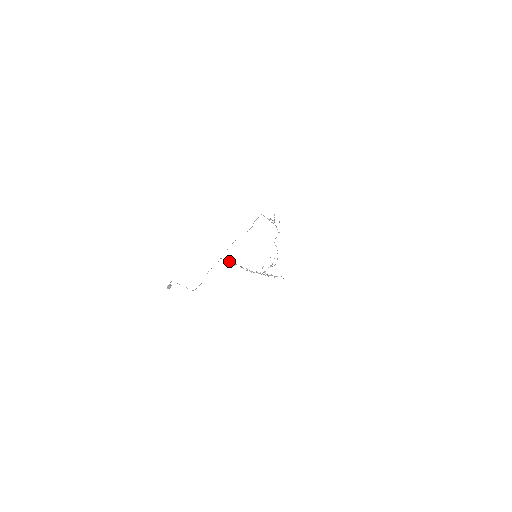
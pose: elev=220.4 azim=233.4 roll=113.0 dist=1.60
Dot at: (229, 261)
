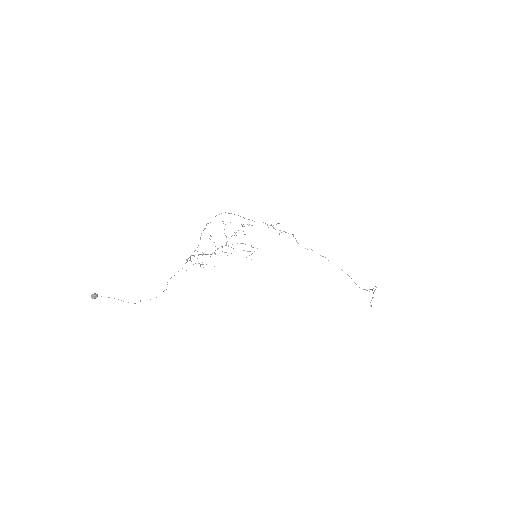
Dot at: (187, 259)
